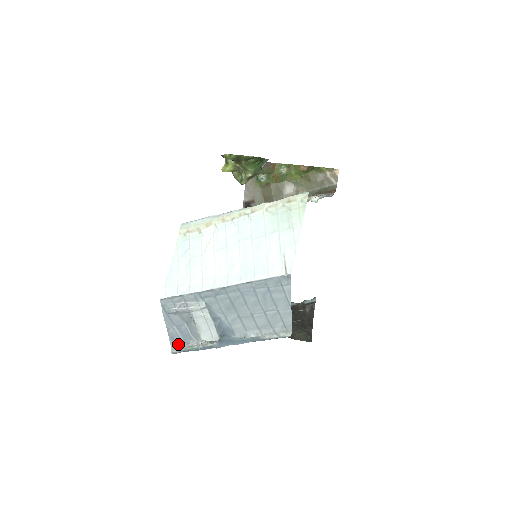
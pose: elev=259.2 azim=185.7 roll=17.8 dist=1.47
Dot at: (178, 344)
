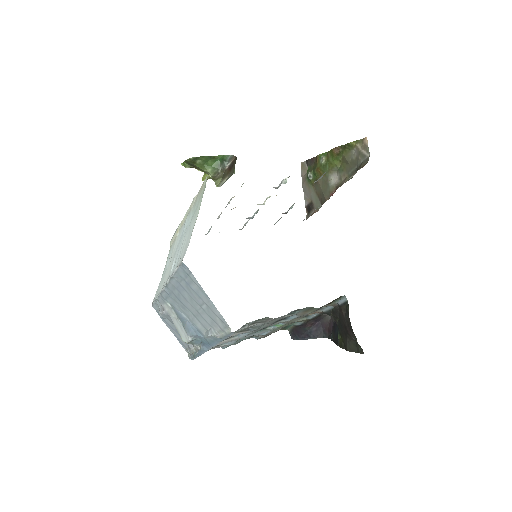
Dot at: (187, 349)
